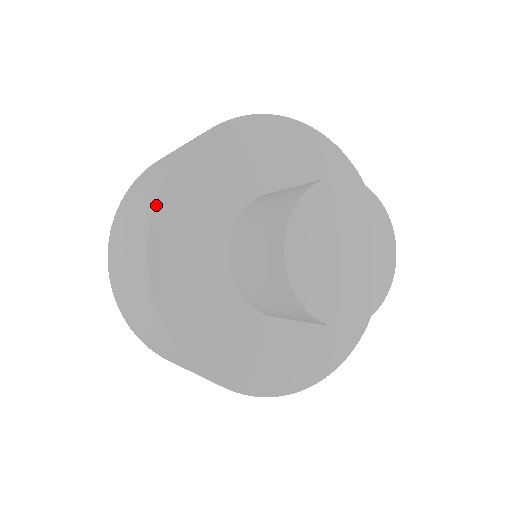
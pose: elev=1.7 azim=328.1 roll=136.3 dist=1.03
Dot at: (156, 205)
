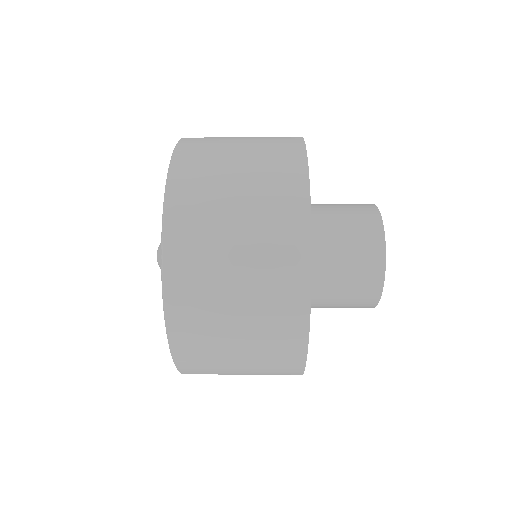
Dot at: (308, 343)
